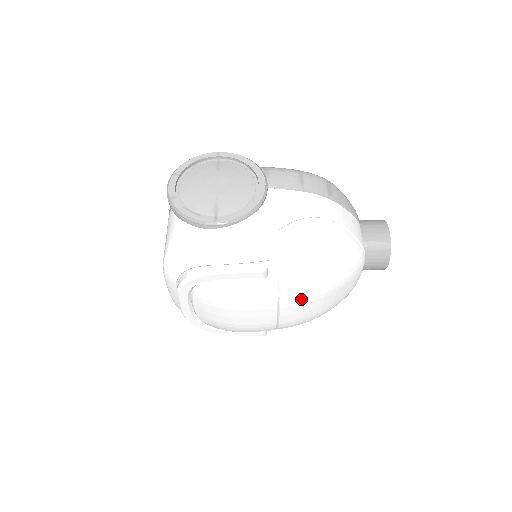
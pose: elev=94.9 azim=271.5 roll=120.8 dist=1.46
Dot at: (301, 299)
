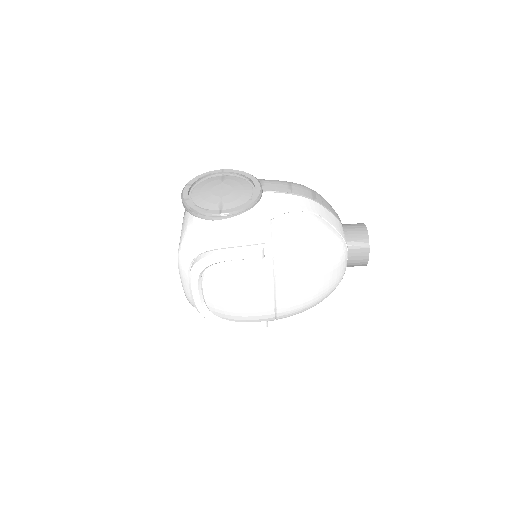
Dot at: (293, 280)
